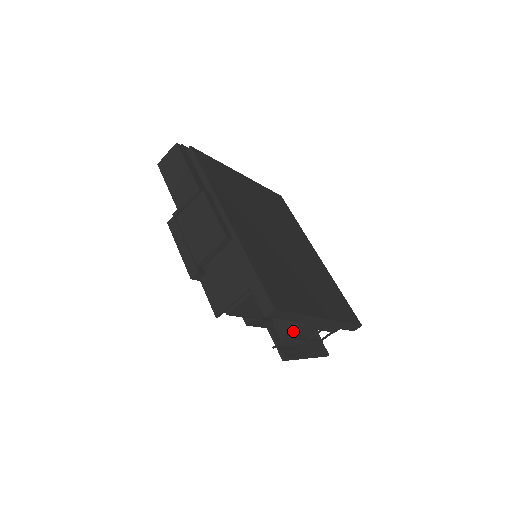
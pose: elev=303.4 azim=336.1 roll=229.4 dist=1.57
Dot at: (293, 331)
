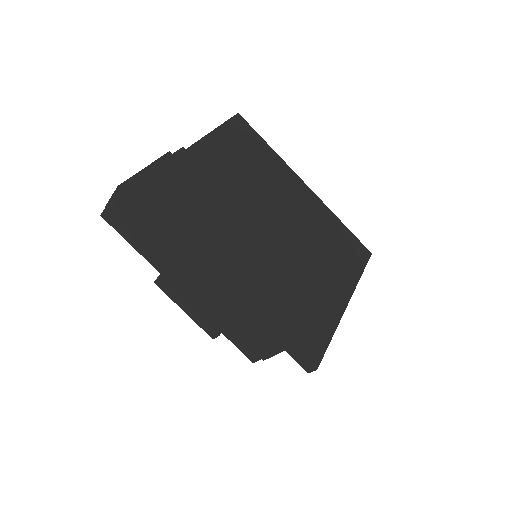
Dot at: occluded
